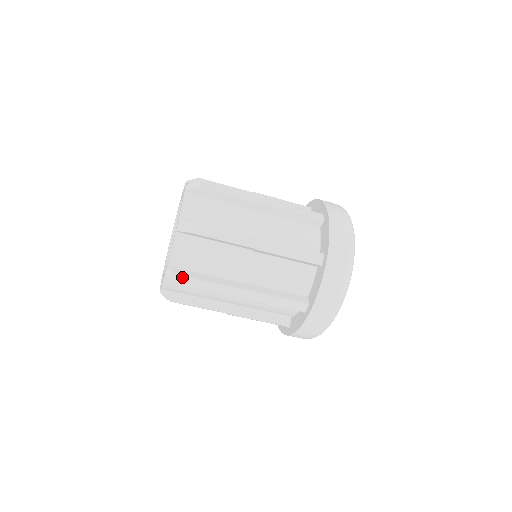
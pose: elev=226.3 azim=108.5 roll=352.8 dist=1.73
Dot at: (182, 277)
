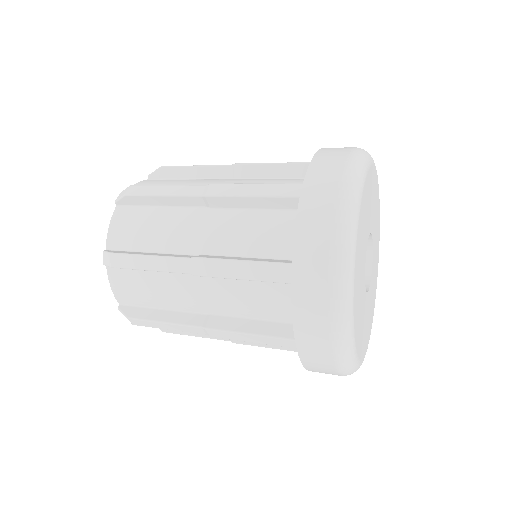
Dot at: (166, 332)
